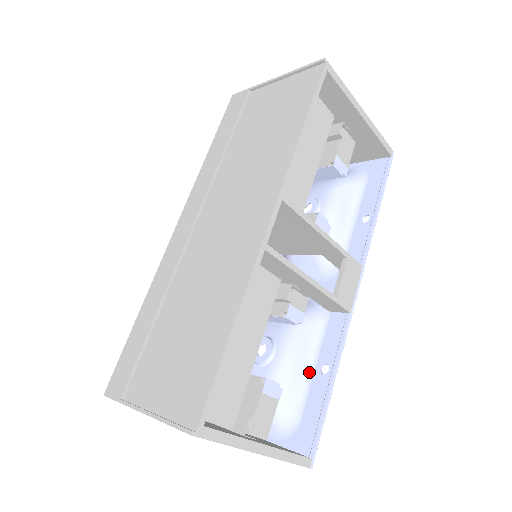
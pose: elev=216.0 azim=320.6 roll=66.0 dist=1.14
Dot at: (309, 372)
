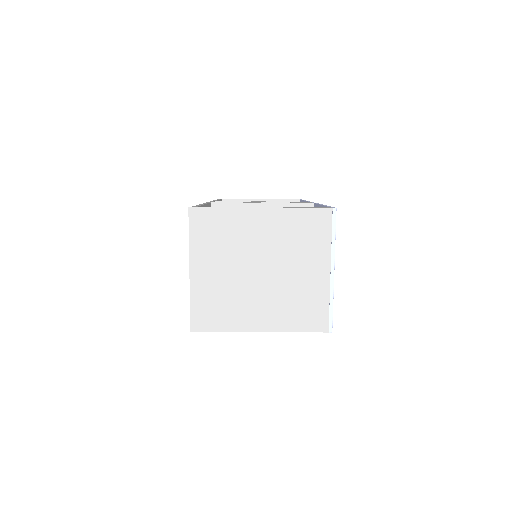
Dot at: occluded
